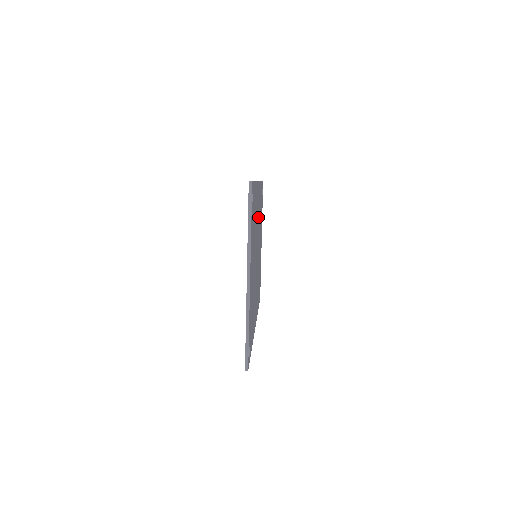
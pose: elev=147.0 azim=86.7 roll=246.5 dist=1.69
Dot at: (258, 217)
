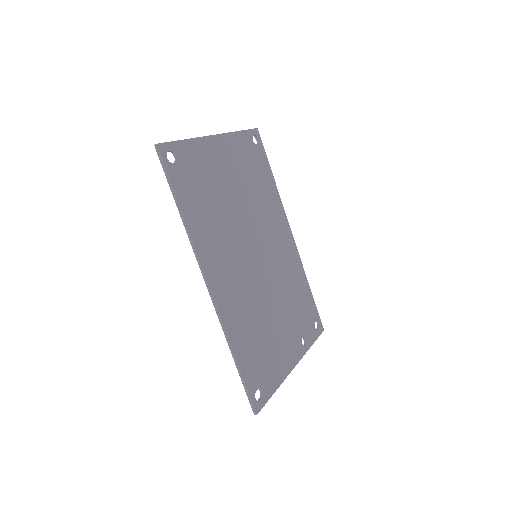
Dot at: (278, 250)
